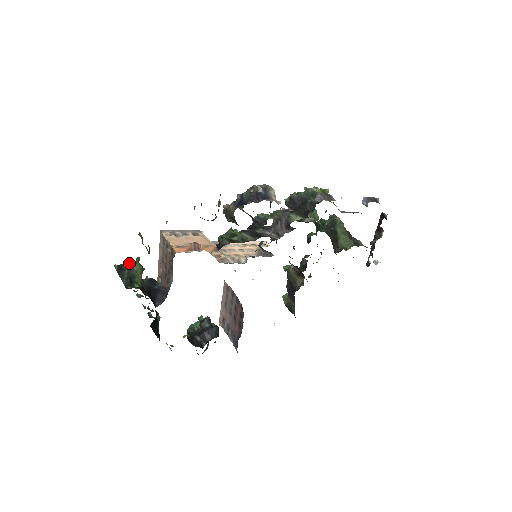
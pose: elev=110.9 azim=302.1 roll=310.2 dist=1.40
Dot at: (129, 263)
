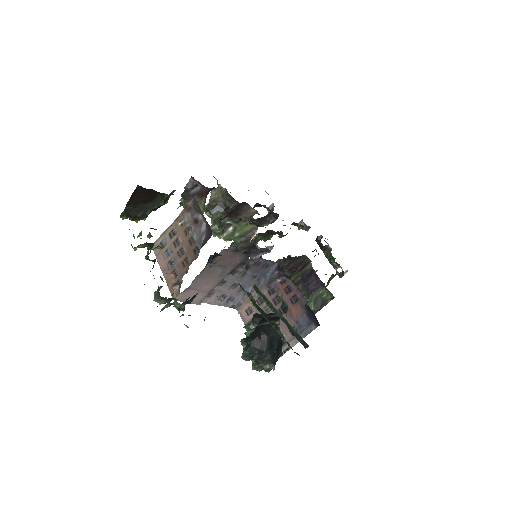
Dot at: occluded
